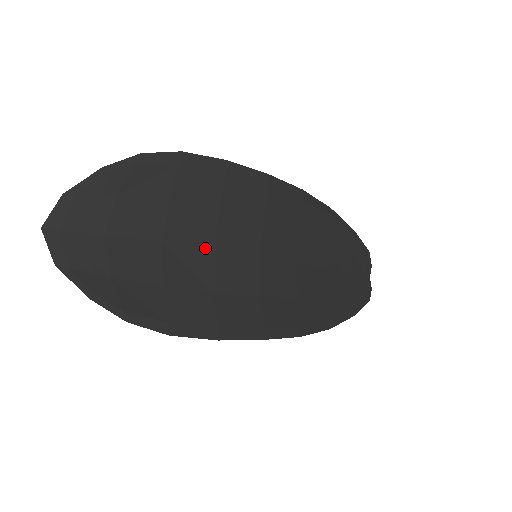
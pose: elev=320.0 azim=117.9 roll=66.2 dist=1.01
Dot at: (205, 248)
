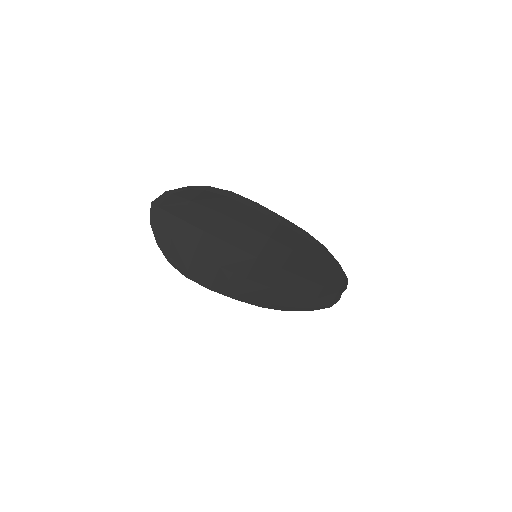
Dot at: (226, 242)
